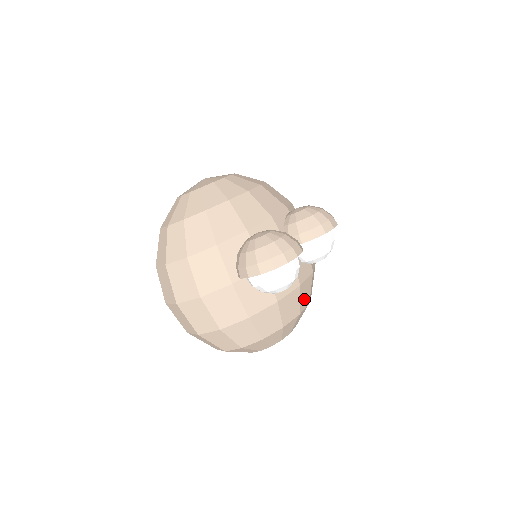
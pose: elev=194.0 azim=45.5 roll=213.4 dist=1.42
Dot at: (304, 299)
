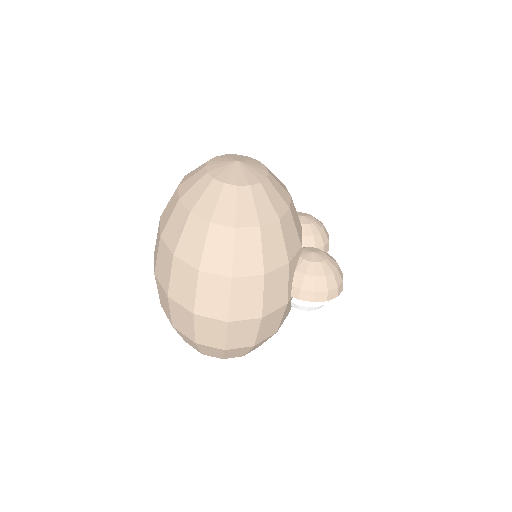
Dot at: occluded
